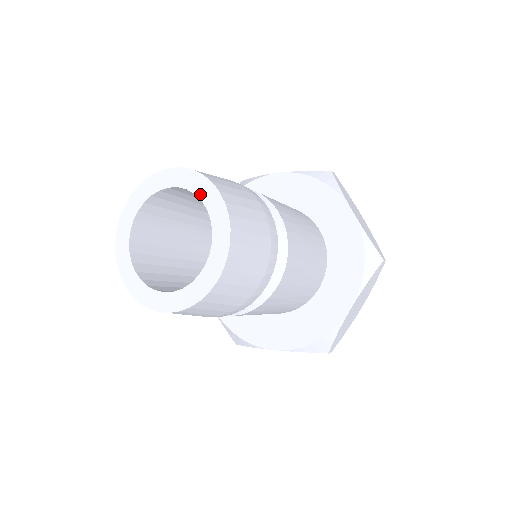
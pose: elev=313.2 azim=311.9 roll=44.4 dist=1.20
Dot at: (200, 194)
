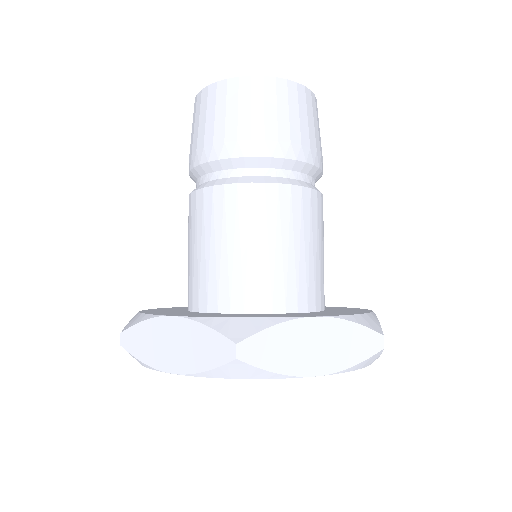
Dot at: occluded
